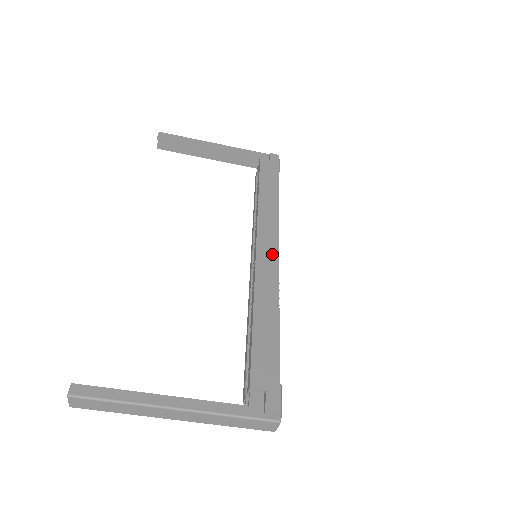
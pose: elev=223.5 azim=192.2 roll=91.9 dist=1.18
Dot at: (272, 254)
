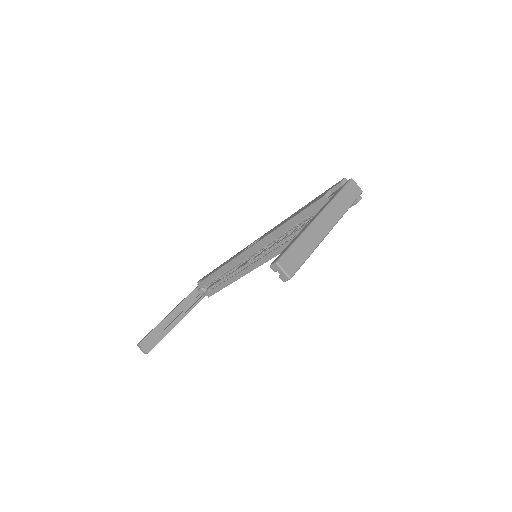
Dot at: (257, 240)
